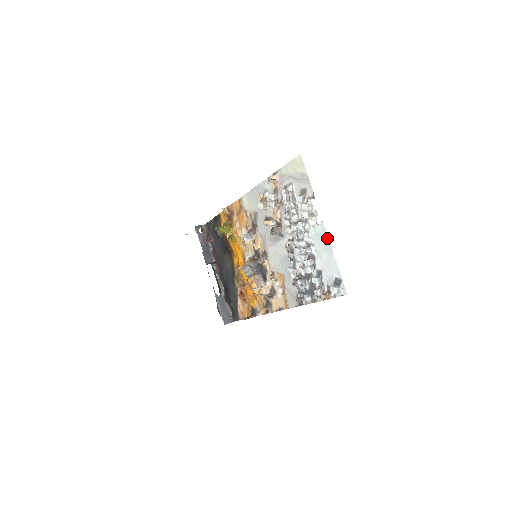
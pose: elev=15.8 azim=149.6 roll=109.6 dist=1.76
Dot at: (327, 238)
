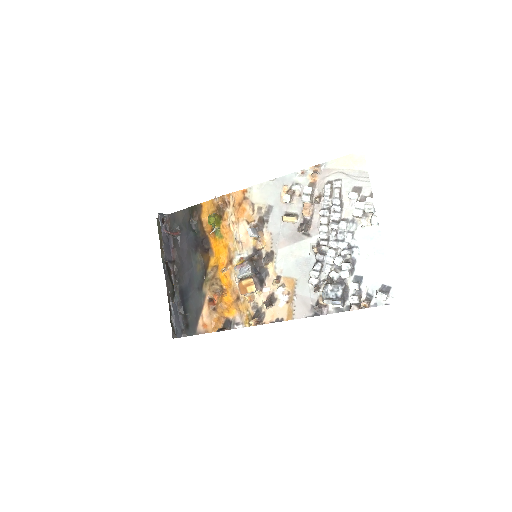
Dot at: (381, 241)
